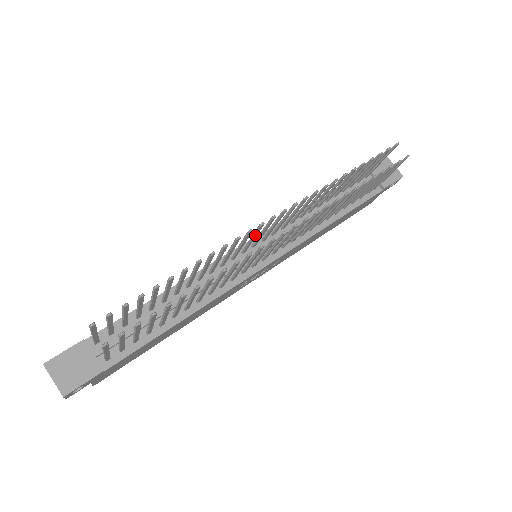
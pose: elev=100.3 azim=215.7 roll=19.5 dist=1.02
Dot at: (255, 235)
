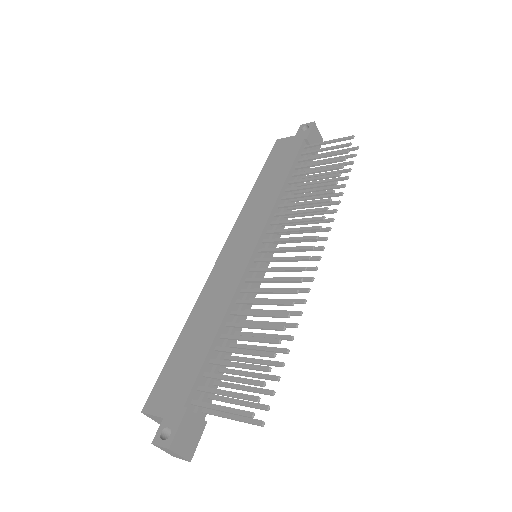
Dot at: (290, 260)
